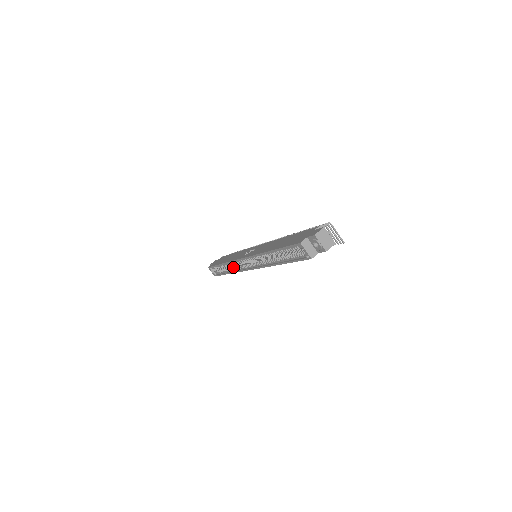
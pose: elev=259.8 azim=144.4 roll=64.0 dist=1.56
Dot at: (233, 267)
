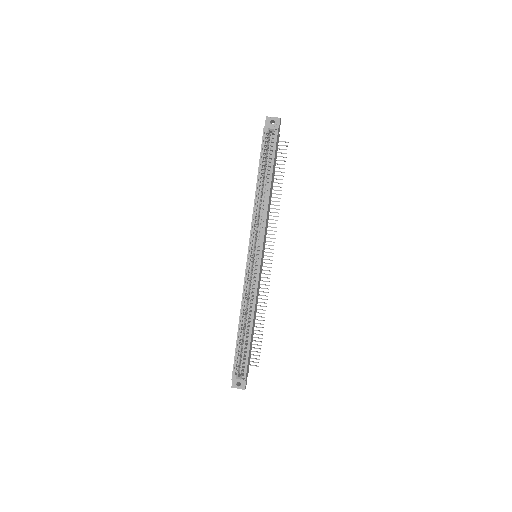
Dot at: occluded
